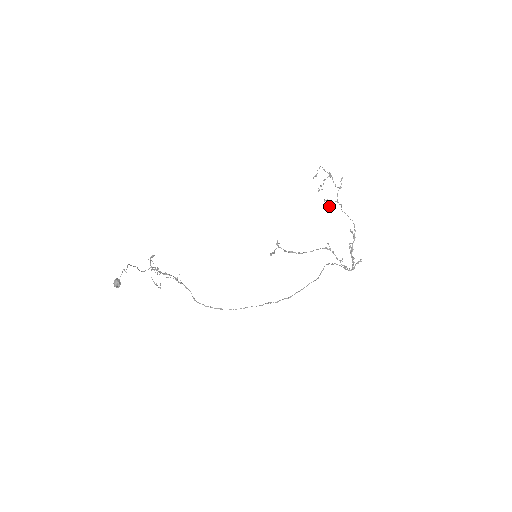
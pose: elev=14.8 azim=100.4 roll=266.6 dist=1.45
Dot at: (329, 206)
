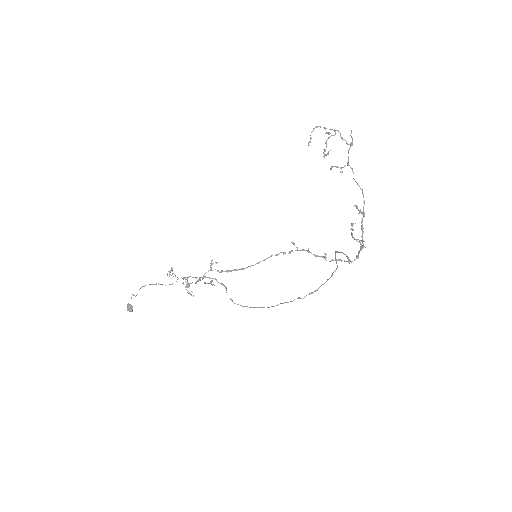
Dot at: occluded
